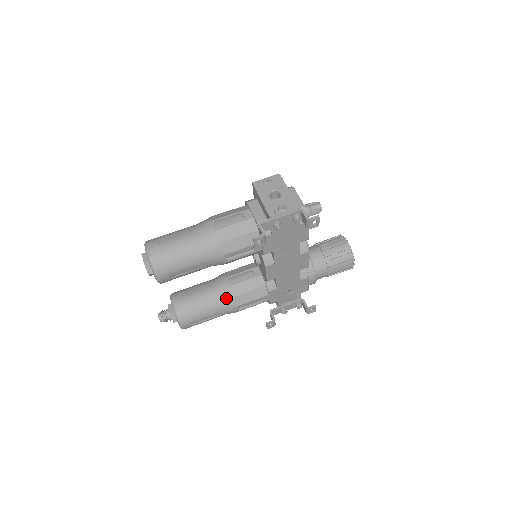
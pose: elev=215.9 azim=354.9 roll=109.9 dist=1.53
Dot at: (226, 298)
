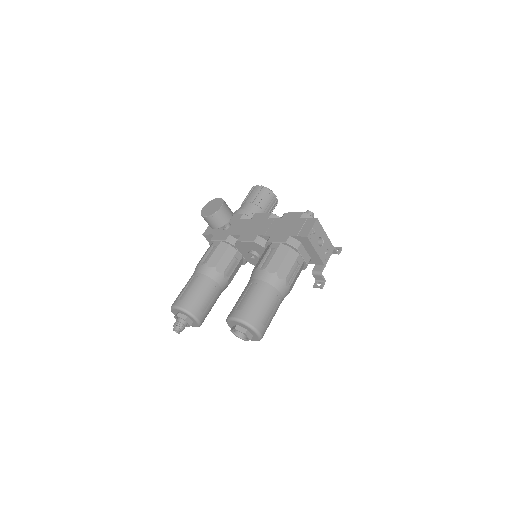
Dot at: occluded
